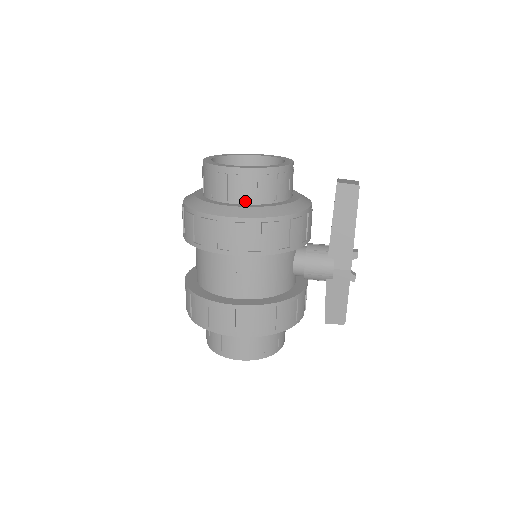
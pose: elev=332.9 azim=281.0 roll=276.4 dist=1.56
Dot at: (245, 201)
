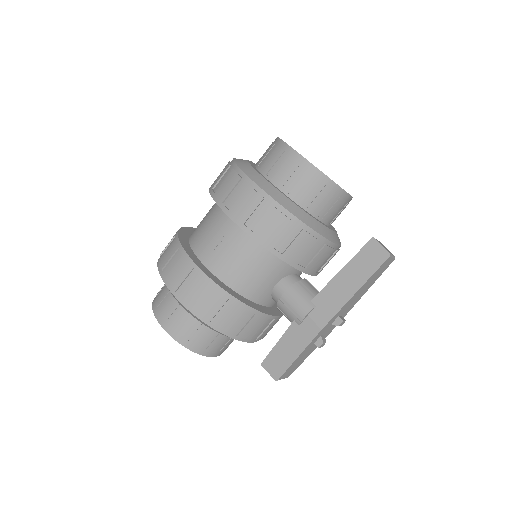
Dot at: (279, 185)
